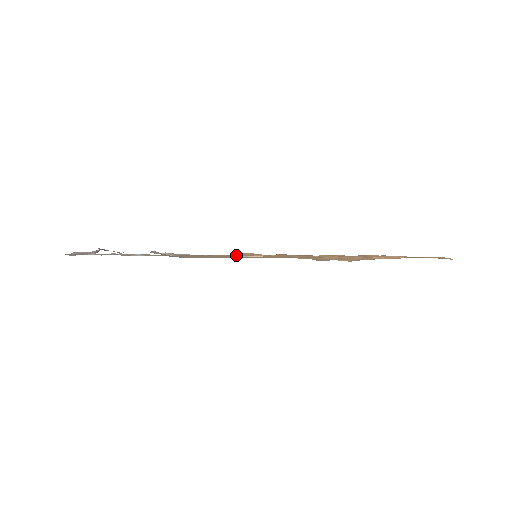
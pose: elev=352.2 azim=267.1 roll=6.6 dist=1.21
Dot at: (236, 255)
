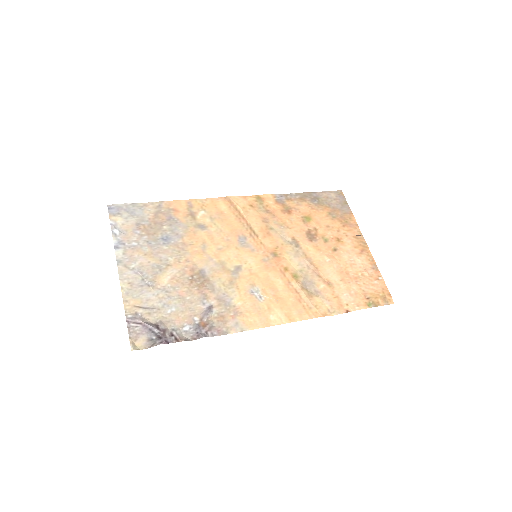
Dot at: (235, 239)
